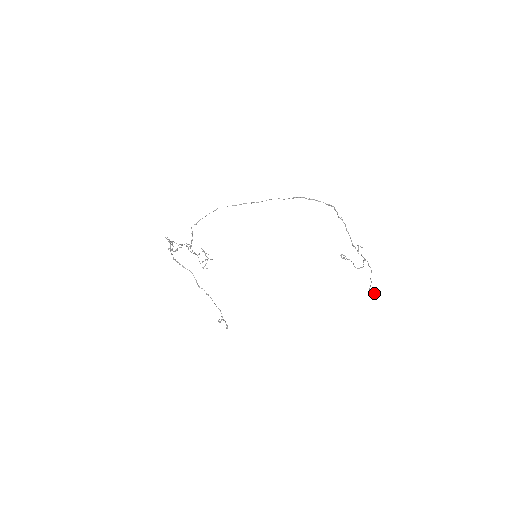
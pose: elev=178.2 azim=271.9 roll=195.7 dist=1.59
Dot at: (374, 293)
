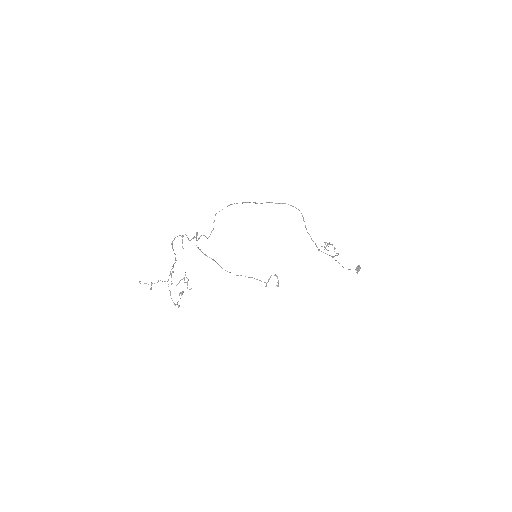
Dot at: occluded
